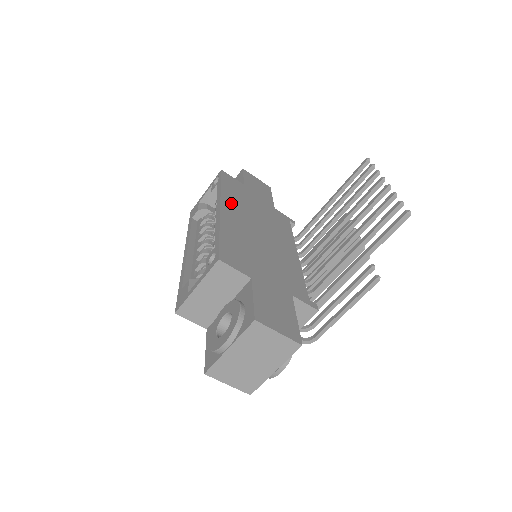
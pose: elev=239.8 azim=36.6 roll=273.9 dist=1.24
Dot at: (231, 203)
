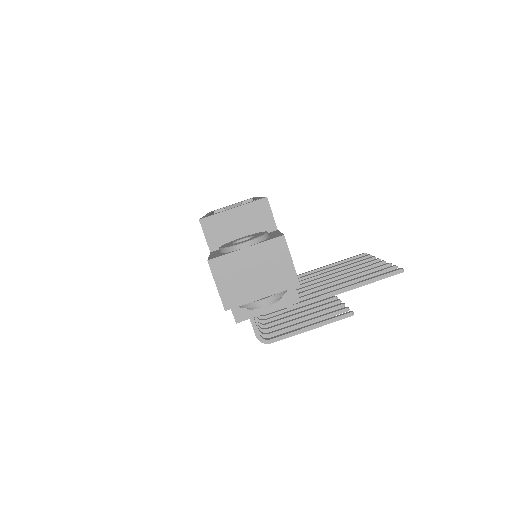
Dot at: occluded
